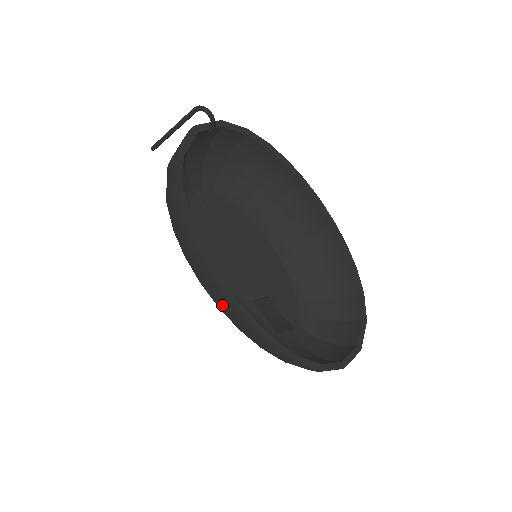
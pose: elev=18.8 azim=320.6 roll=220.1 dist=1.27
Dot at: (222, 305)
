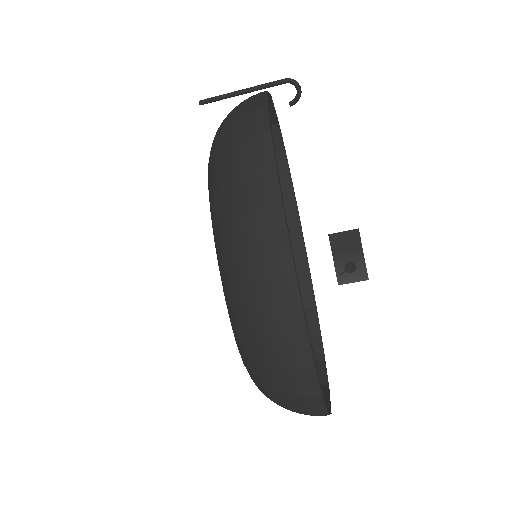
Dot at: (265, 243)
